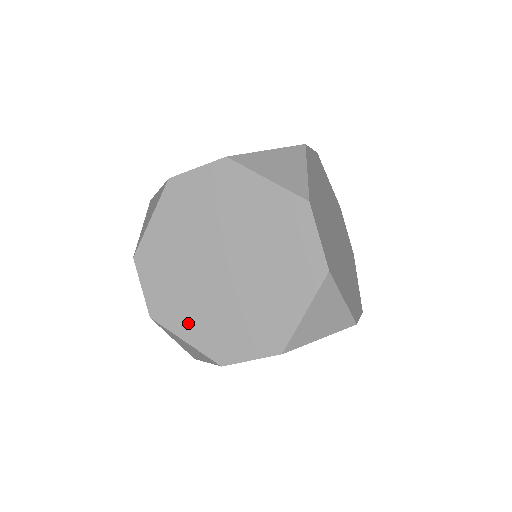
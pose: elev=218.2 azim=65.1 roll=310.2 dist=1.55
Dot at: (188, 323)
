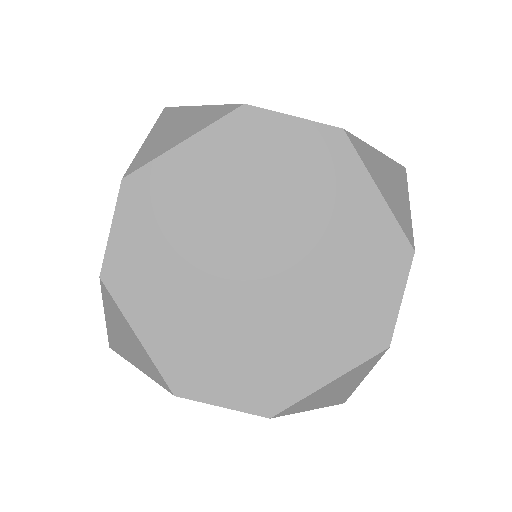
Dot at: (308, 363)
